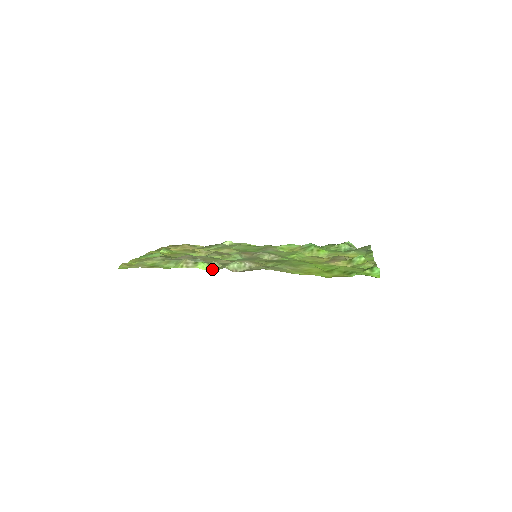
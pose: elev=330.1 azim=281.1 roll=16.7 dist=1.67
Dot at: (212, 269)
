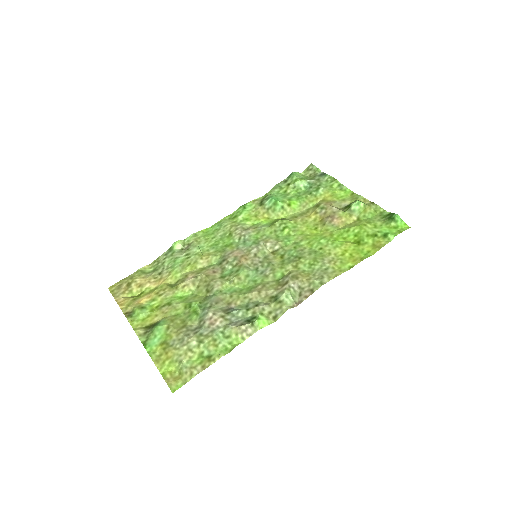
Dot at: (272, 318)
